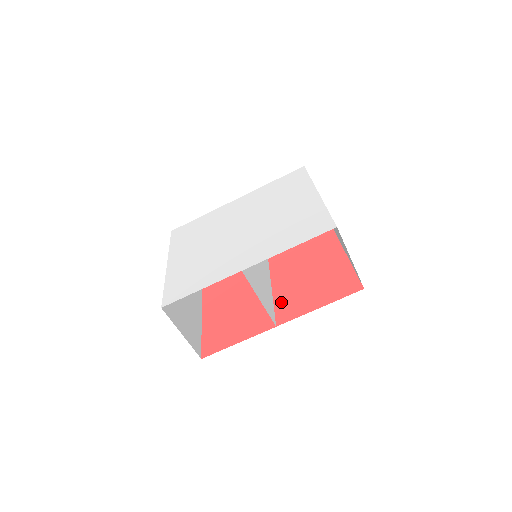
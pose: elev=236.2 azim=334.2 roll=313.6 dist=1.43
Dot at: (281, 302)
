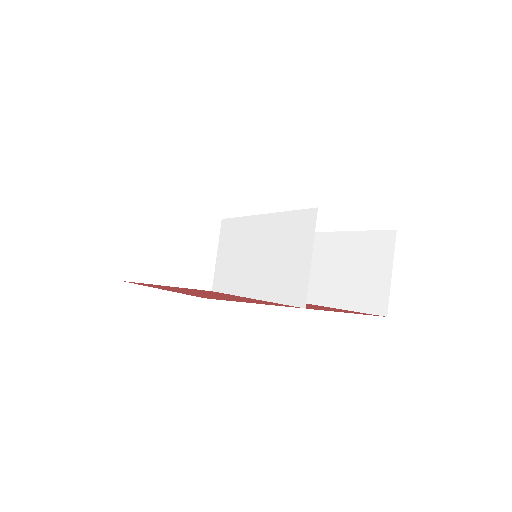
Dot at: occluded
